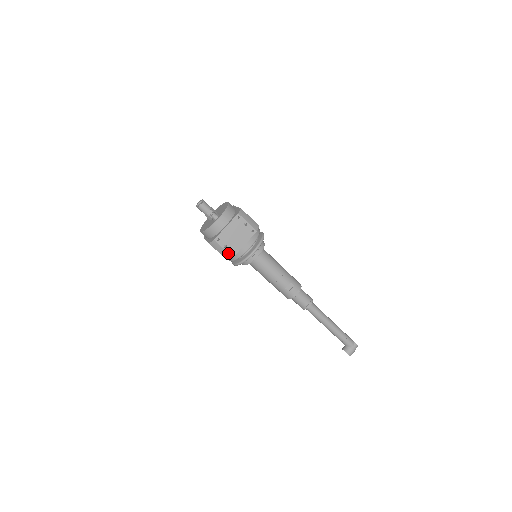
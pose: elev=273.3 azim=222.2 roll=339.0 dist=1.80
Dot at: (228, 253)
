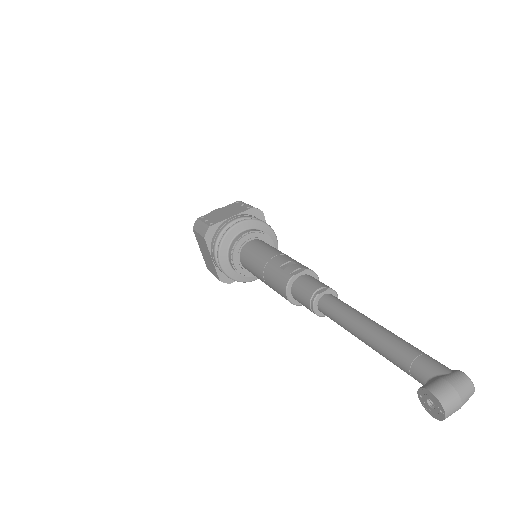
Dot at: (206, 225)
